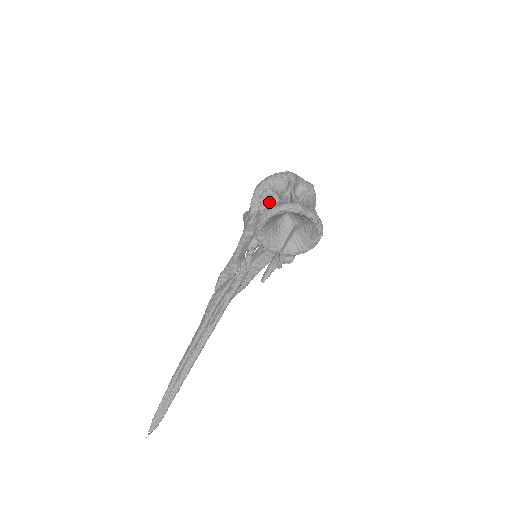
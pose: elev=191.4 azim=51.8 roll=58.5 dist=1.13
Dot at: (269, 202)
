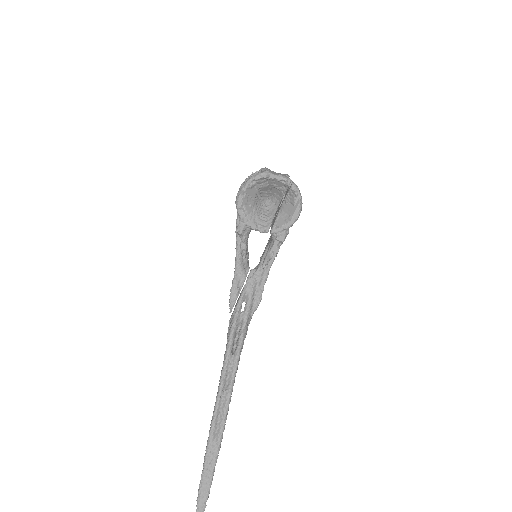
Dot at: occluded
